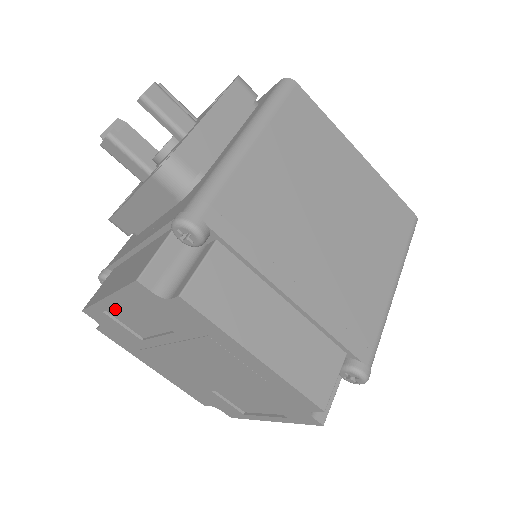
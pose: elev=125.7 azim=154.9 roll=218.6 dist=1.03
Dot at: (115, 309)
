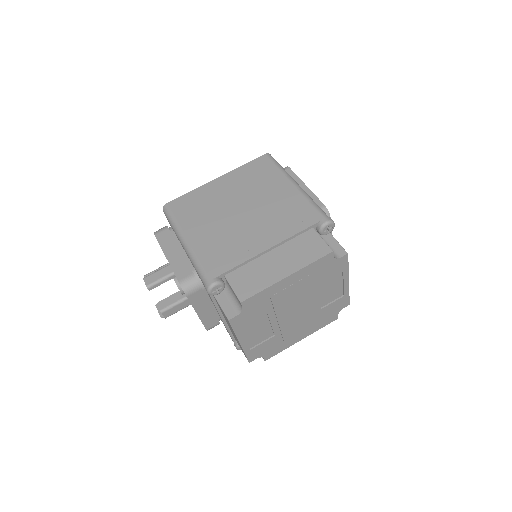
Dot at: (250, 342)
